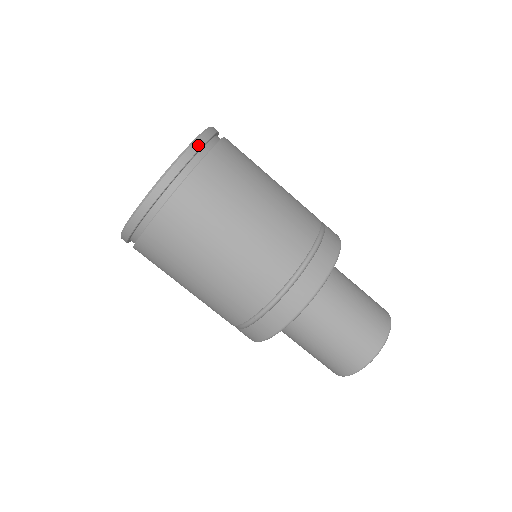
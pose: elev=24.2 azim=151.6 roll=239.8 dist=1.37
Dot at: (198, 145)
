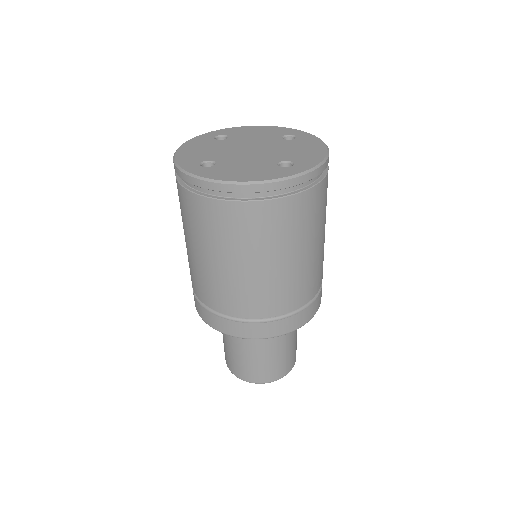
Dot at: occluded
